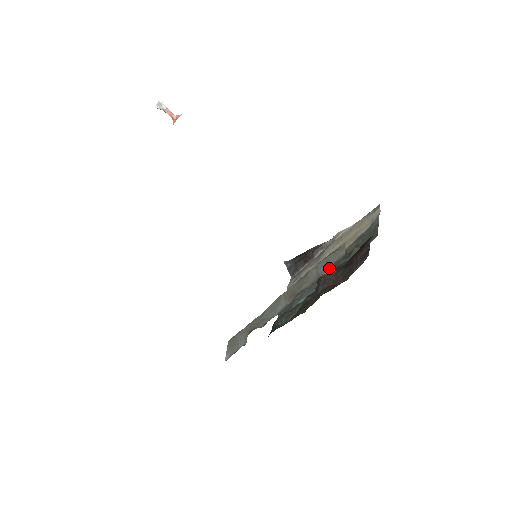
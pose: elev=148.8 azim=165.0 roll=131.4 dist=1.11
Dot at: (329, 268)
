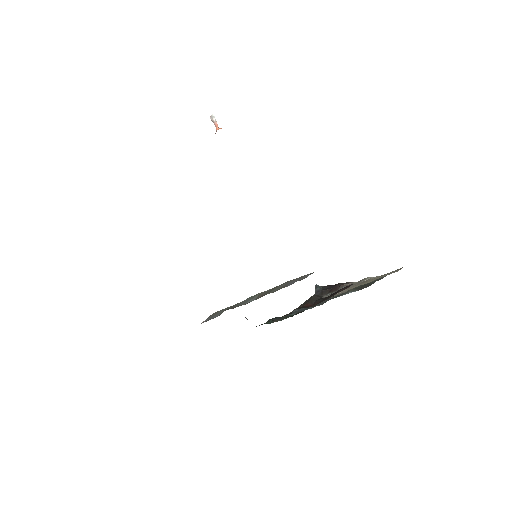
Dot at: (291, 284)
